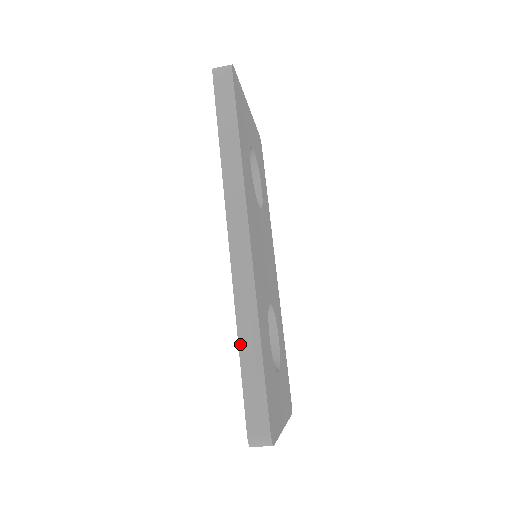
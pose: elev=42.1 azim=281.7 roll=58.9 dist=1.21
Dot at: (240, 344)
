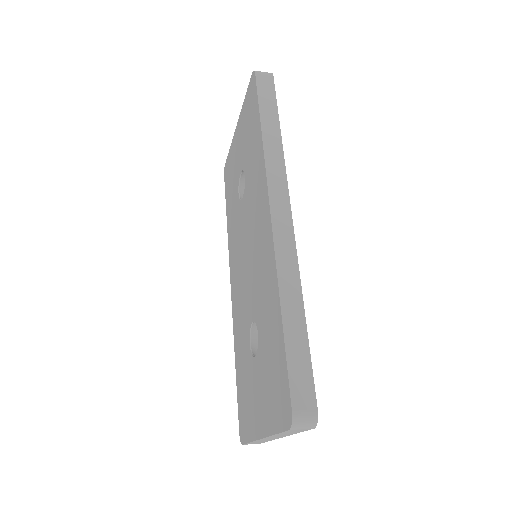
Dot at: (283, 312)
